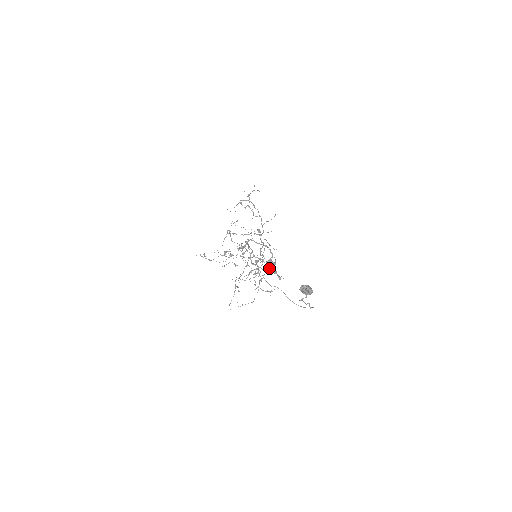
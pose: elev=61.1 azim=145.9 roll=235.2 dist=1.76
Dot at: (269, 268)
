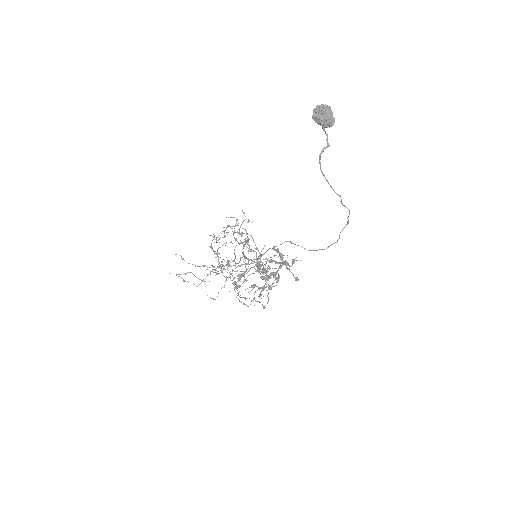
Dot at: (279, 277)
